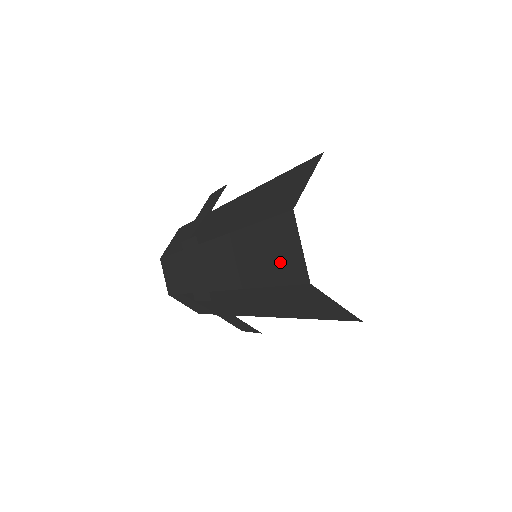
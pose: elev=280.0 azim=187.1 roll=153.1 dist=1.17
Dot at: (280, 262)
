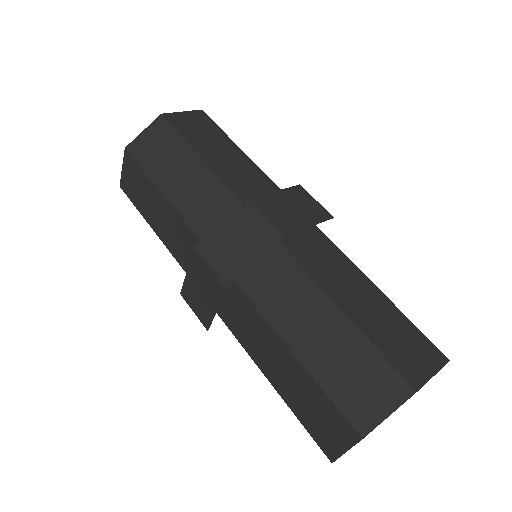
Dot at: (314, 420)
